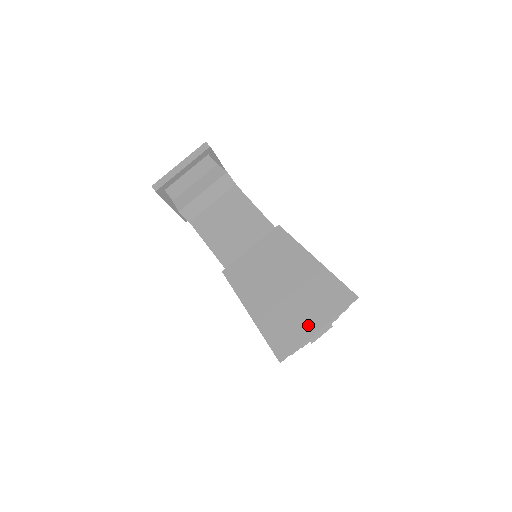
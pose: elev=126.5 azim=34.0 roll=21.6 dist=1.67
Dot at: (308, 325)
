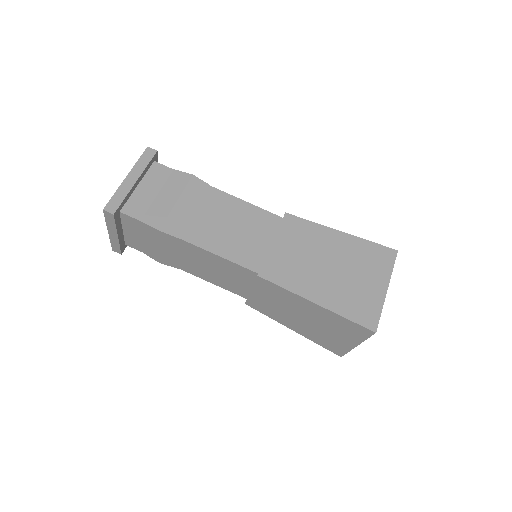
Dot at: (376, 289)
